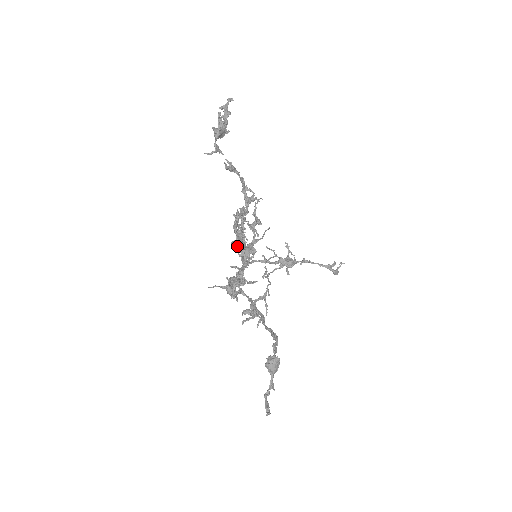
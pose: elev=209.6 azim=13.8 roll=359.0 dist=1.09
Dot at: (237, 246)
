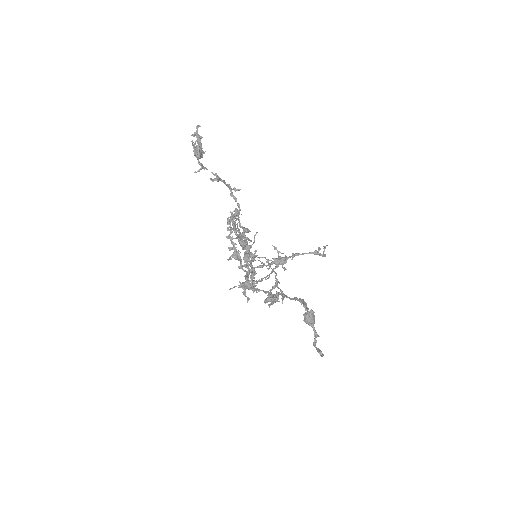
Dot at: (241, 245)
